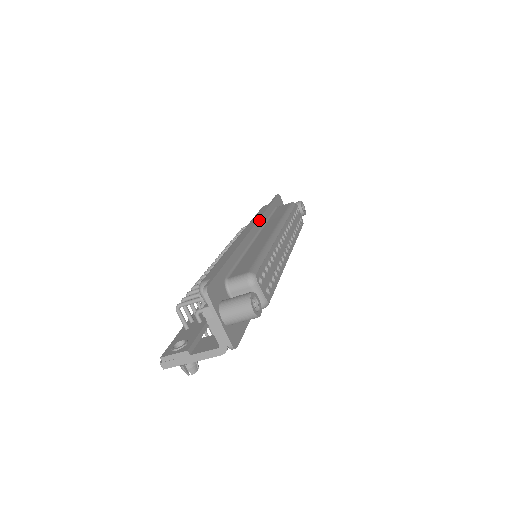
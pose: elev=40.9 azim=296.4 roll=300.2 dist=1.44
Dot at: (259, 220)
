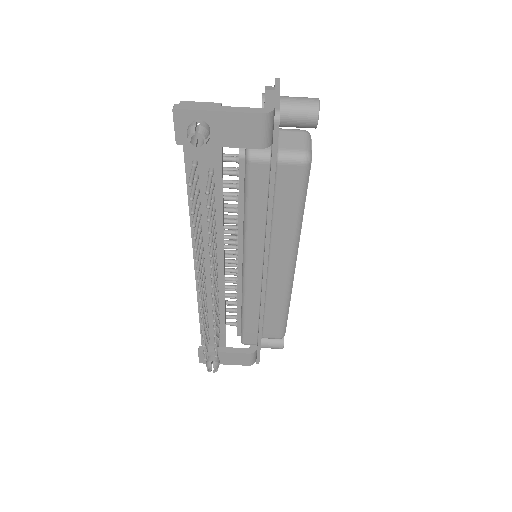
Dot at: occluded
